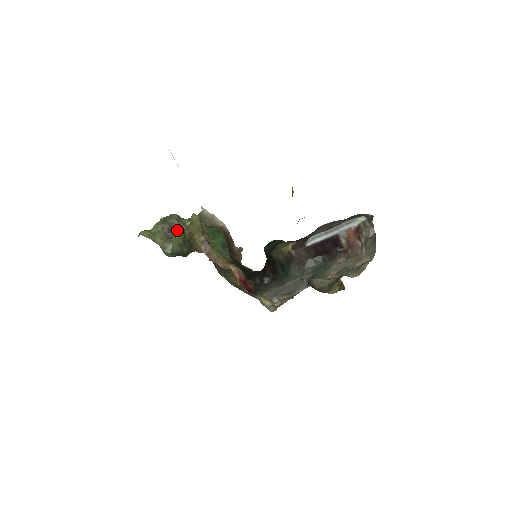
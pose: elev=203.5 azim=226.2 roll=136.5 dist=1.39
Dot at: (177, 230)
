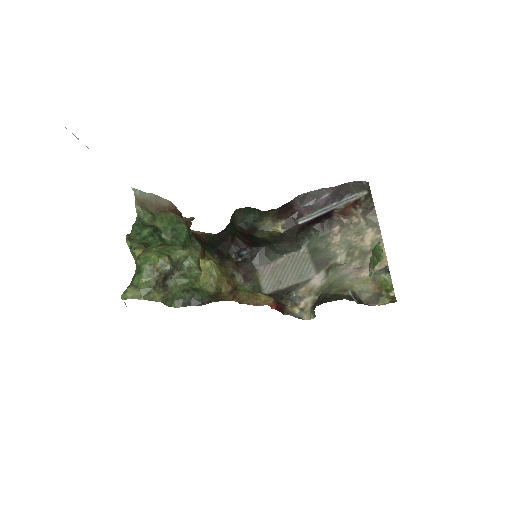
Dot at: (173, 274)
